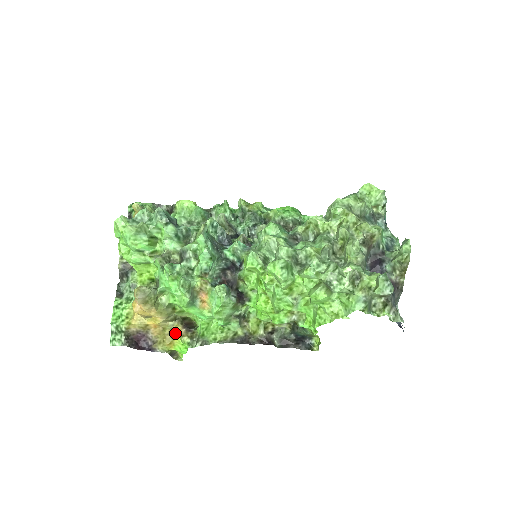
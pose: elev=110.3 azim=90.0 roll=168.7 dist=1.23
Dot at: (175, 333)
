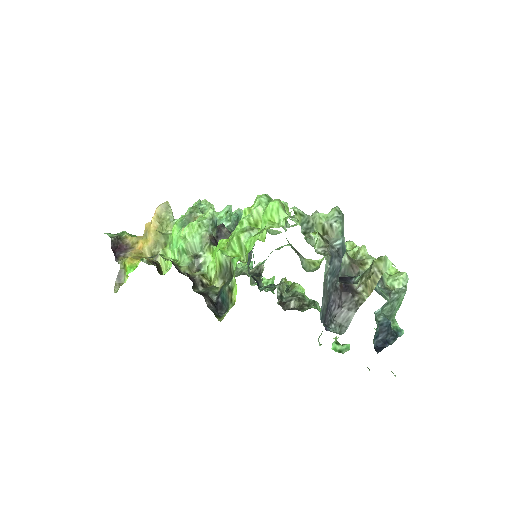
Dot at: occluded
